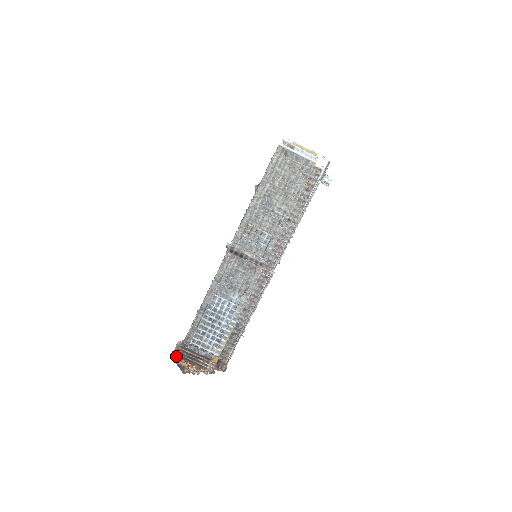
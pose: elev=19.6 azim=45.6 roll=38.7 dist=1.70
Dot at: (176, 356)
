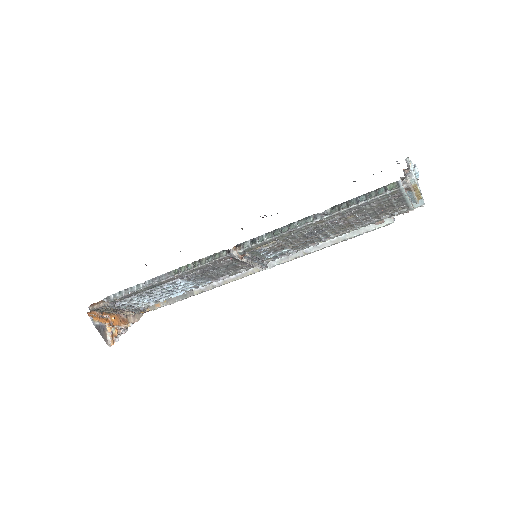
Dot at: (92, 310)
